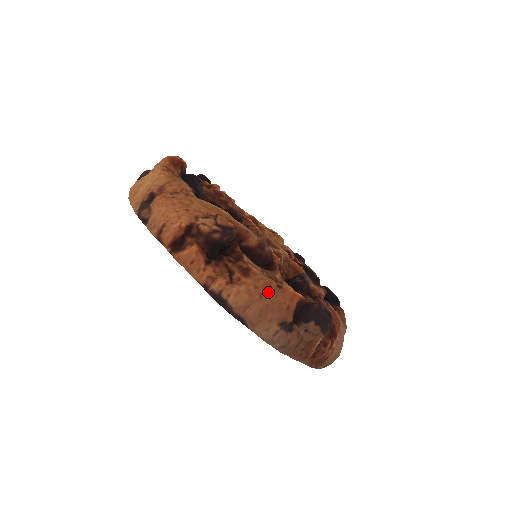
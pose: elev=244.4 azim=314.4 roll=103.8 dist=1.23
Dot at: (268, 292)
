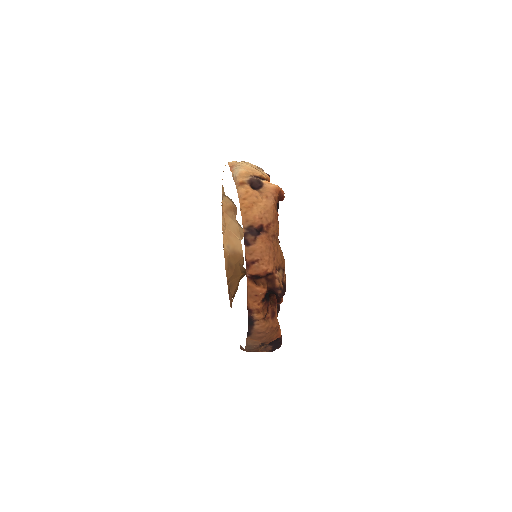
Dot at: (273, 331)
